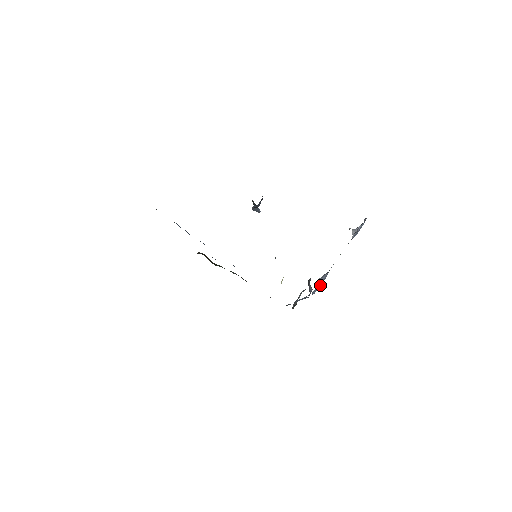
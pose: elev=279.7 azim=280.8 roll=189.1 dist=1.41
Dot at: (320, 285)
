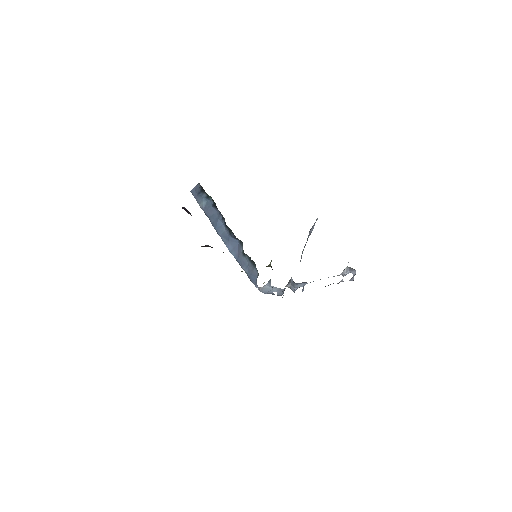
Dot at: occluded
